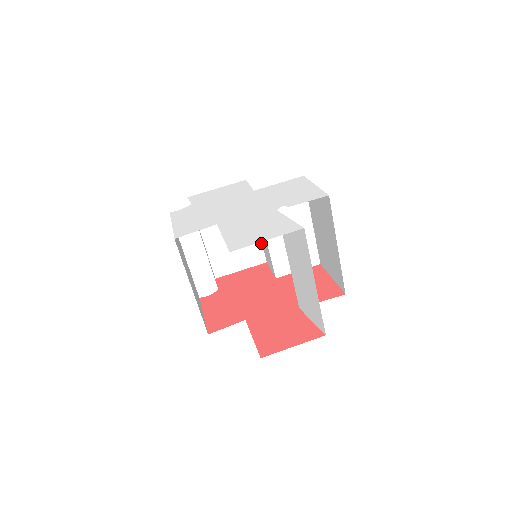
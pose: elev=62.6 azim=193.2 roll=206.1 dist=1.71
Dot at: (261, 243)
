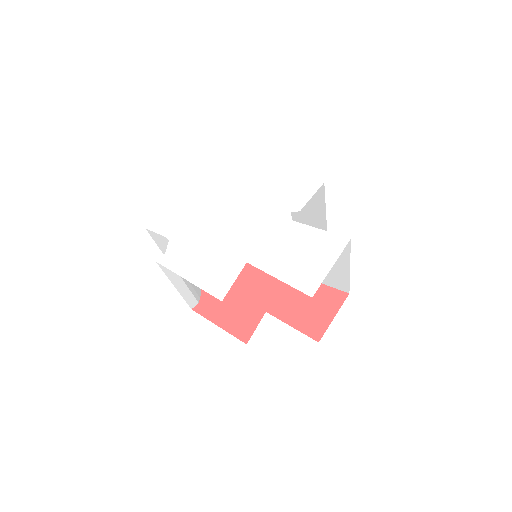
Dot at: occluded
